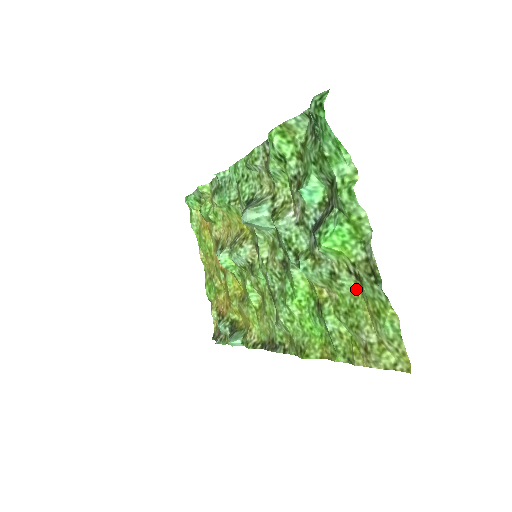
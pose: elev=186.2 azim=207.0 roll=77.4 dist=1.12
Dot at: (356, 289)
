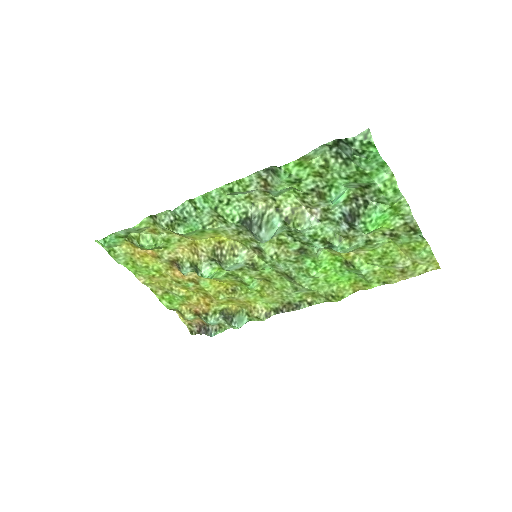
Dot at: (388, 242)
